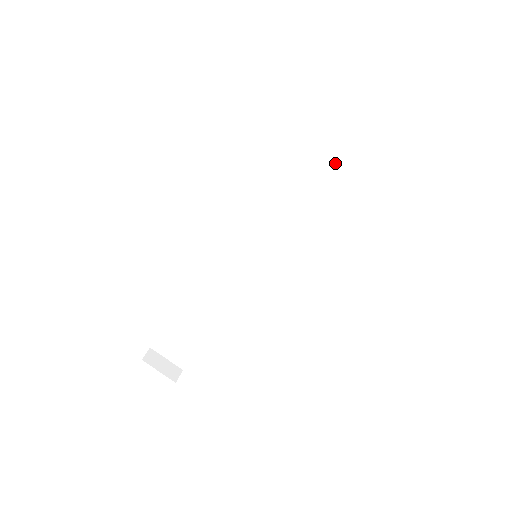
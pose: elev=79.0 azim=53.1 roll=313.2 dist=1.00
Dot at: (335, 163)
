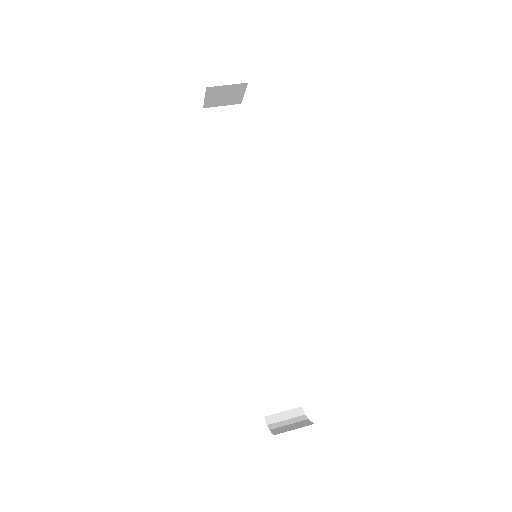
Dot at: (237, 170)
